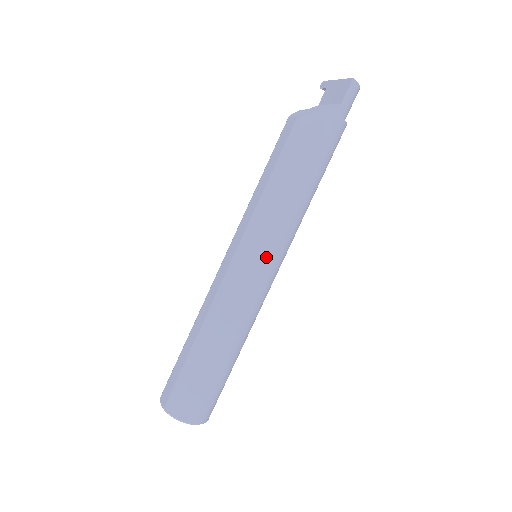
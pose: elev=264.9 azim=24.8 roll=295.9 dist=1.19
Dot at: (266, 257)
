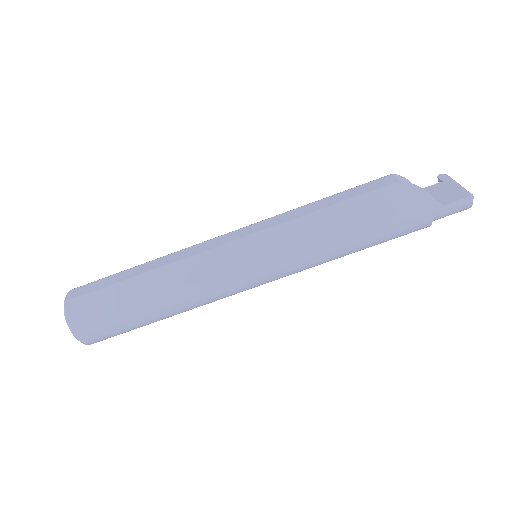
Dot at: (263, 265)
